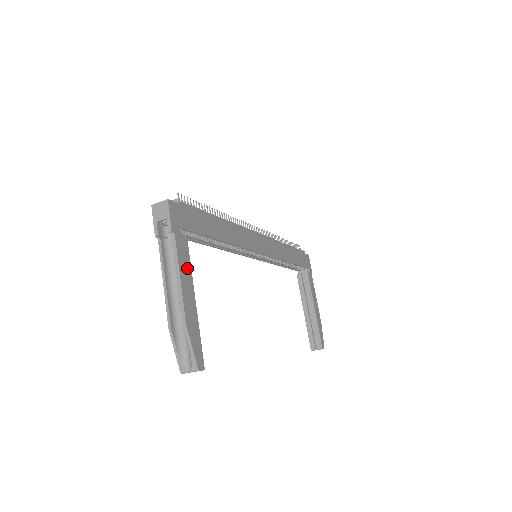
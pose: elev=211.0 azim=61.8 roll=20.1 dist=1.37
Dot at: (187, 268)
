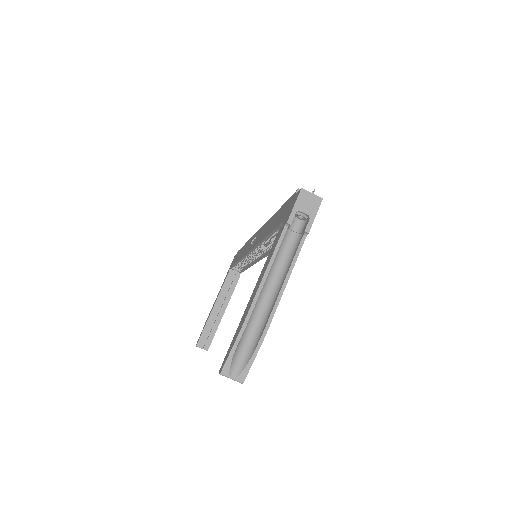
Dot at: occluded
